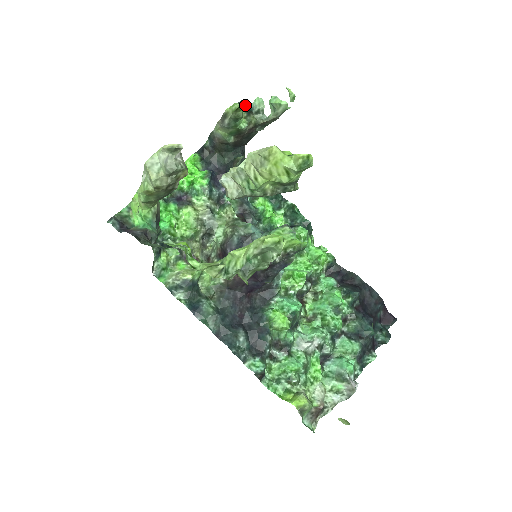
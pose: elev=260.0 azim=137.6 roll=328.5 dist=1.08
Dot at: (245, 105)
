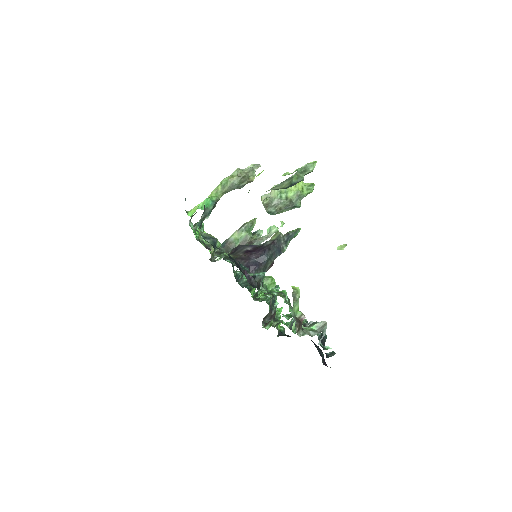
Dot at: (251, 233)
